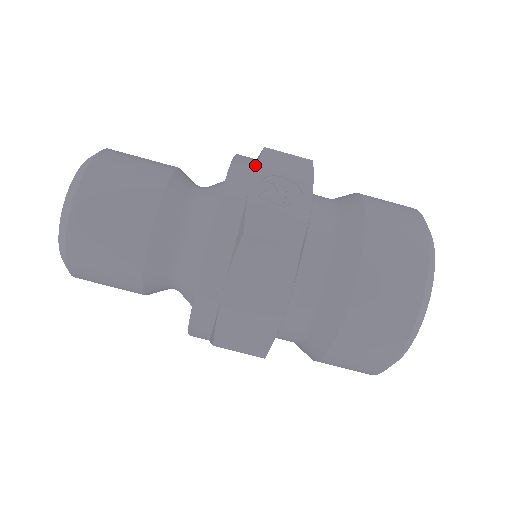
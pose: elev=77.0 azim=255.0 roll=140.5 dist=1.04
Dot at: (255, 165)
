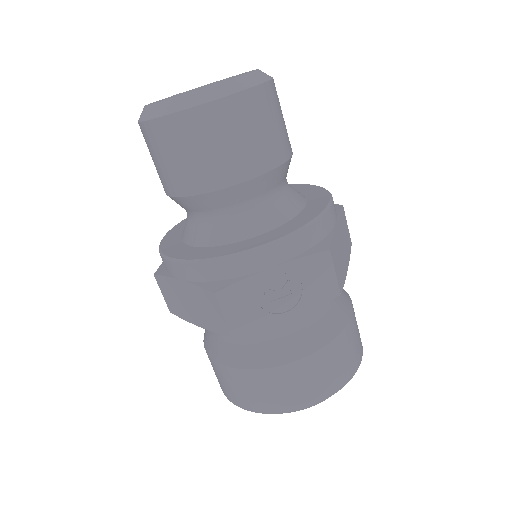
Dot at: (304, 252)
